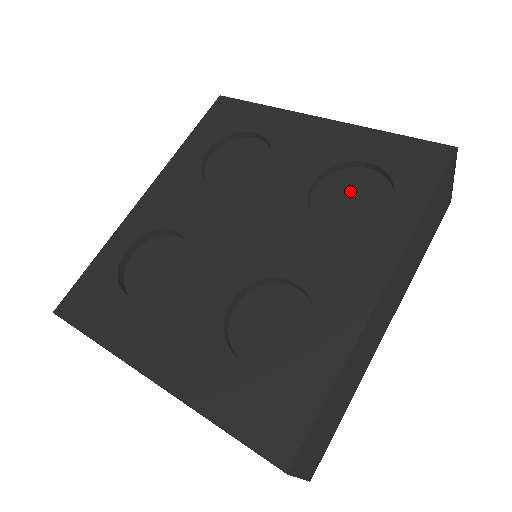
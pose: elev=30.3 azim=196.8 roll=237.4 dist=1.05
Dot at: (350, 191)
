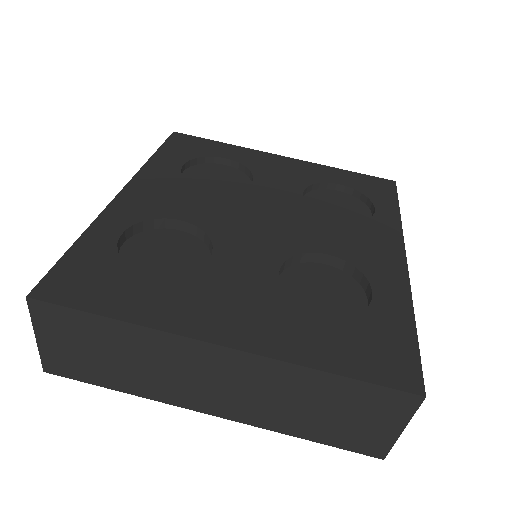
Dot at: (332, 203)
